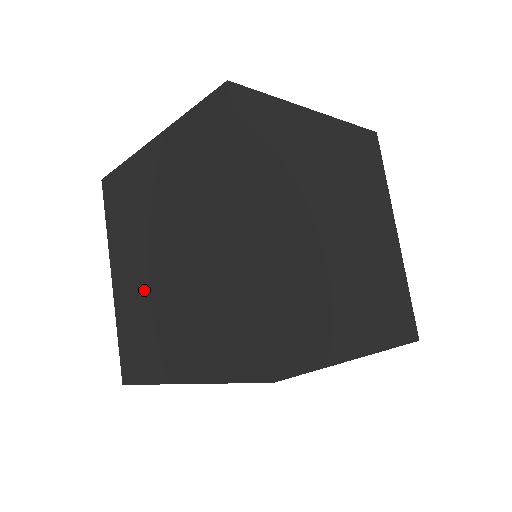
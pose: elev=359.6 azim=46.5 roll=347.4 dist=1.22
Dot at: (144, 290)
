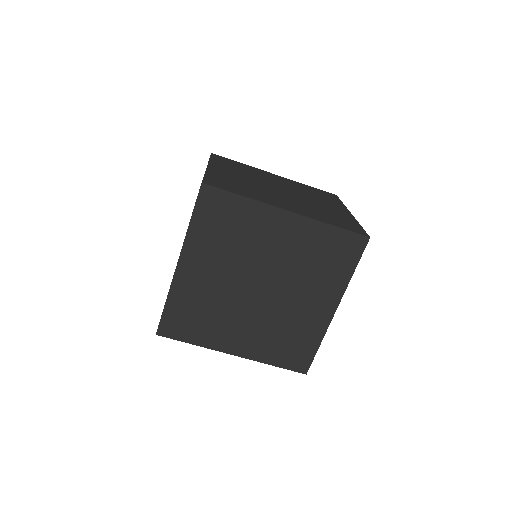
Dot at: (264, 321)
